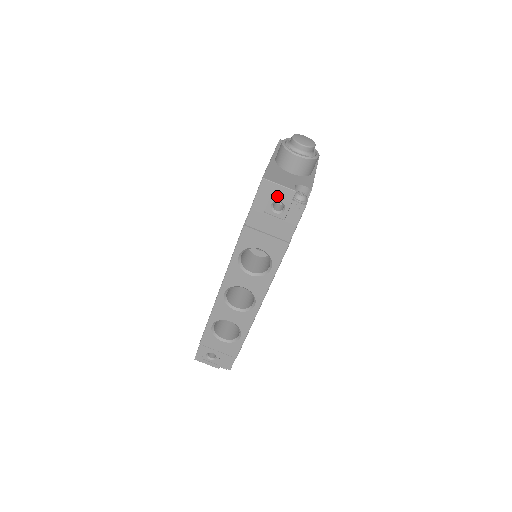
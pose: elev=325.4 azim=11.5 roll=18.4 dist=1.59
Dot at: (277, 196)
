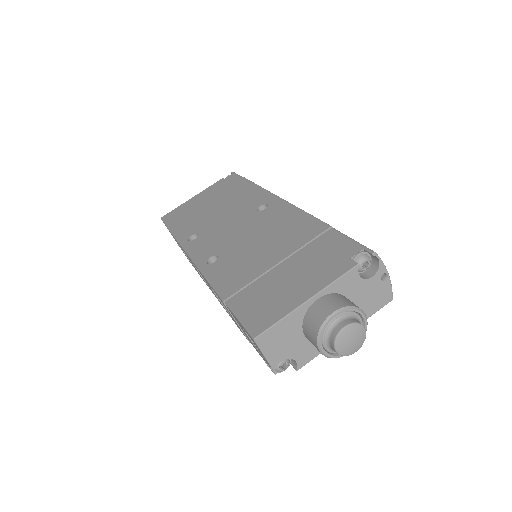
Dot at: occluded
